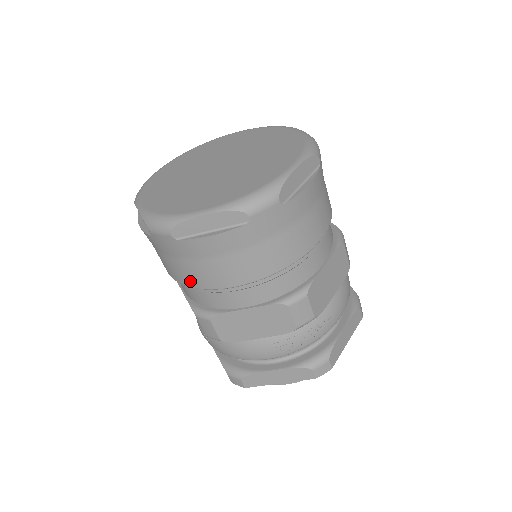
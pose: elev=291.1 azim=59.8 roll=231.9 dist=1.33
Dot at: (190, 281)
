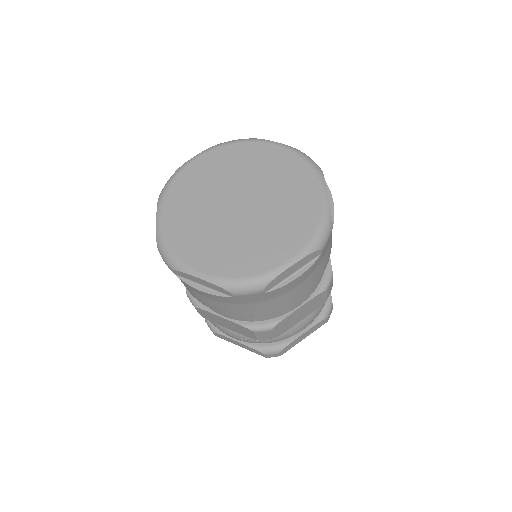
Dot at: occluded
